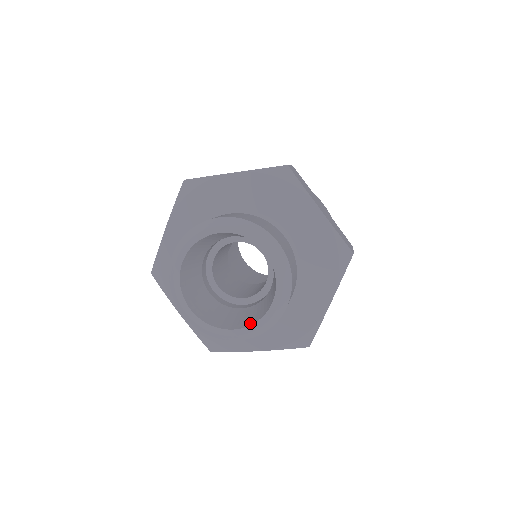
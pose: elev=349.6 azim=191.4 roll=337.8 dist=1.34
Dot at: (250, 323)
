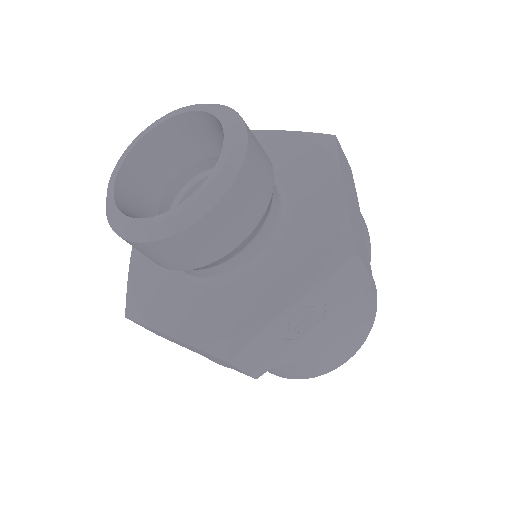
Dot at: (210, 179)
